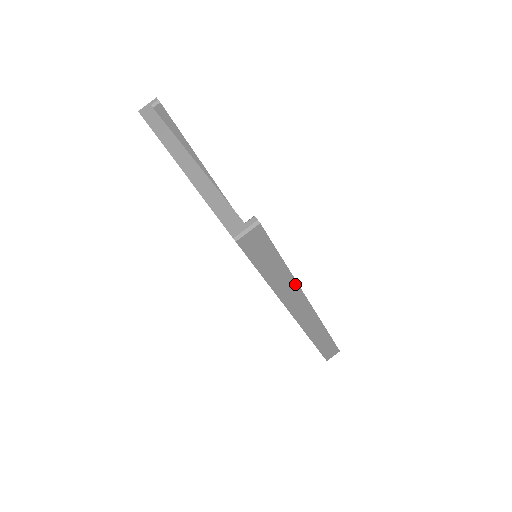
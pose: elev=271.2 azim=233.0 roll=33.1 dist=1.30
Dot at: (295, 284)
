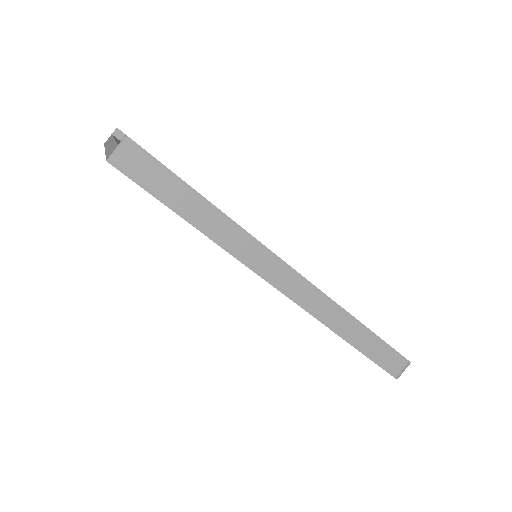
Dot at: (241, 231)
